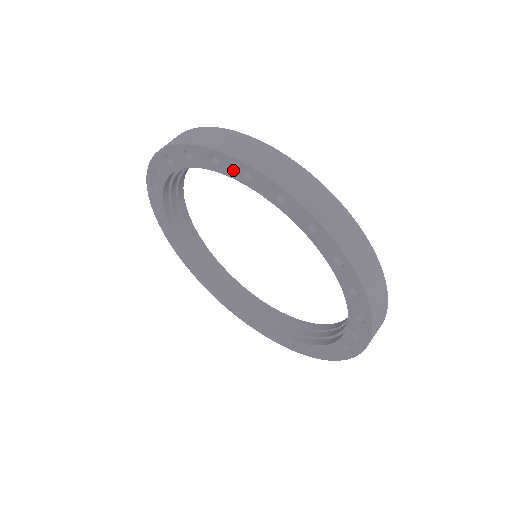
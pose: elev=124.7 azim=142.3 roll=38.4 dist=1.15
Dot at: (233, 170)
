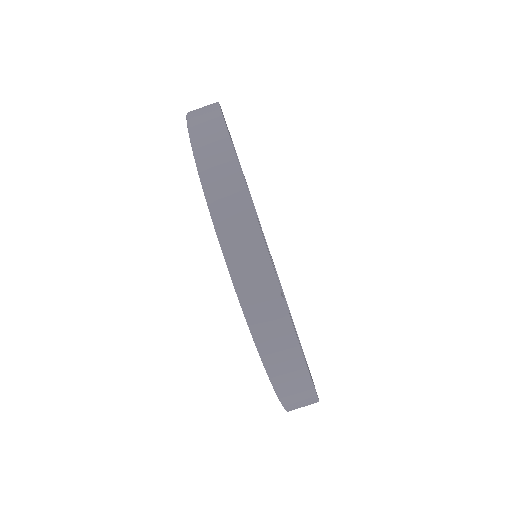
Dot at: occluded
